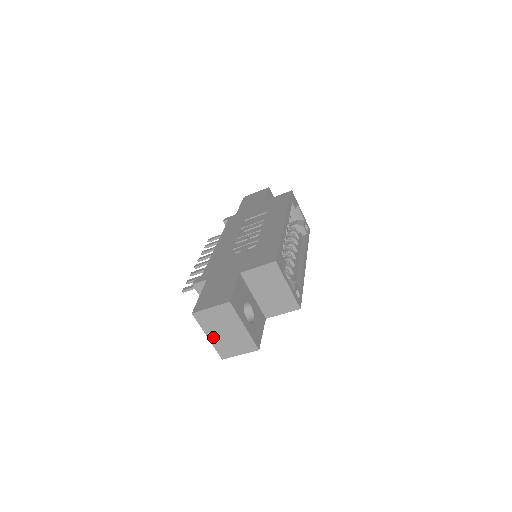
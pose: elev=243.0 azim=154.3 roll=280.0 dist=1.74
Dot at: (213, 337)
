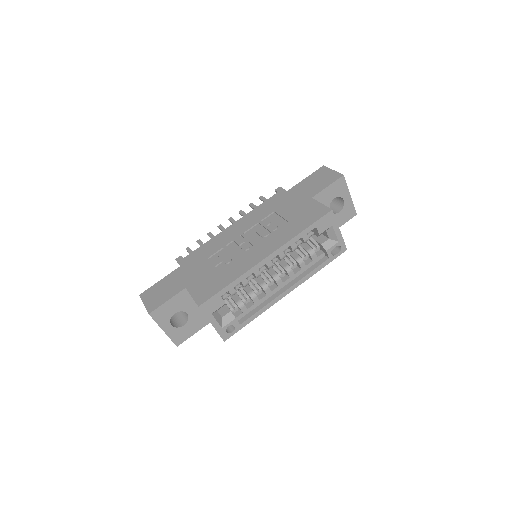
Dot at: occluded
